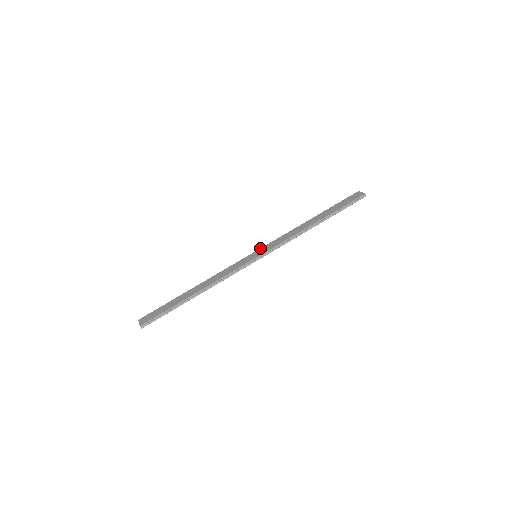
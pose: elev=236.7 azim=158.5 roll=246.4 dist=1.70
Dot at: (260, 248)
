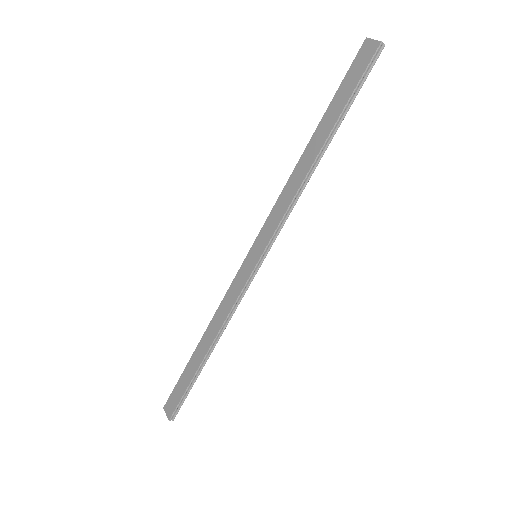
Dot at: (255, 239)
